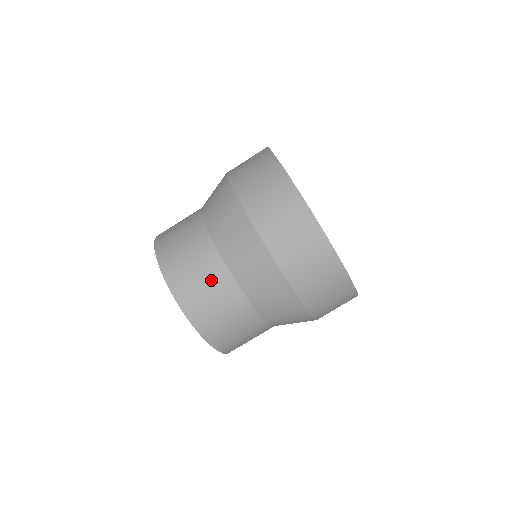
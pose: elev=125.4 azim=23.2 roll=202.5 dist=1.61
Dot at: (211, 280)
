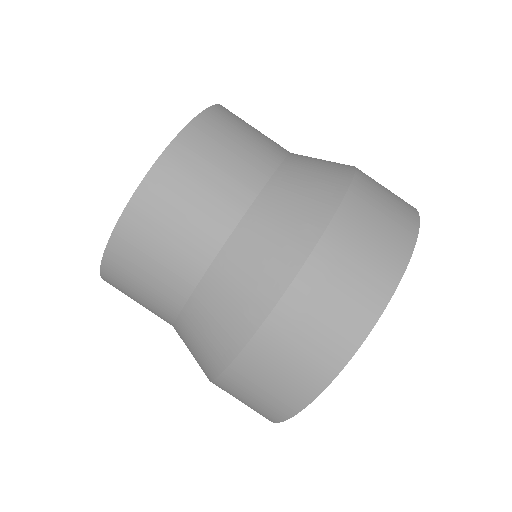
Dot at: (233, 173)
